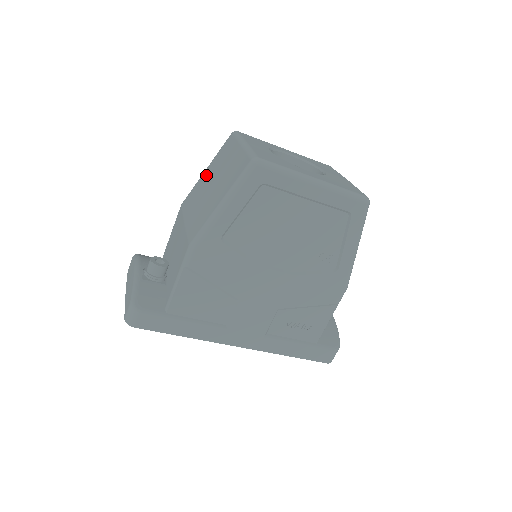
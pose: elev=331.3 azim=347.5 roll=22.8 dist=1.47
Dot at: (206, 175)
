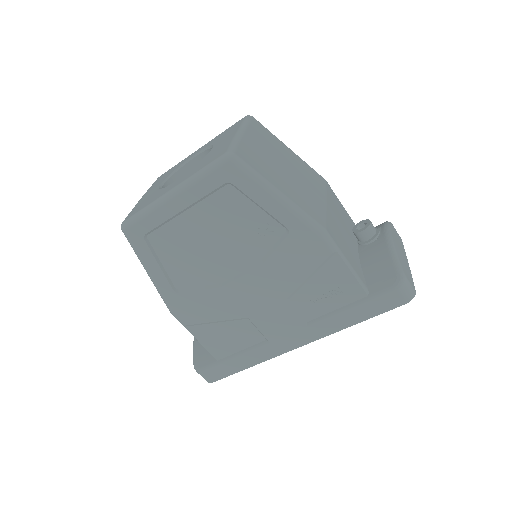
Dot at: occluded
